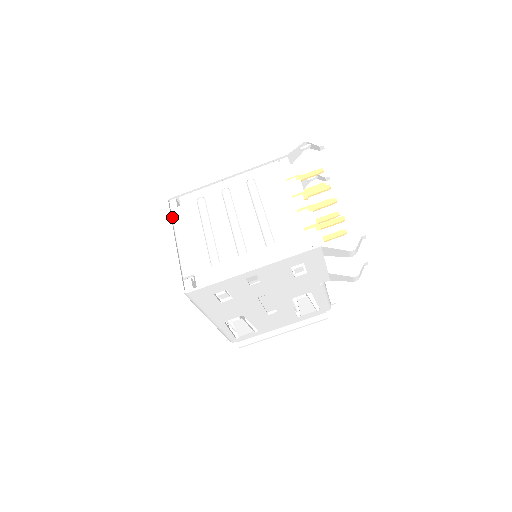
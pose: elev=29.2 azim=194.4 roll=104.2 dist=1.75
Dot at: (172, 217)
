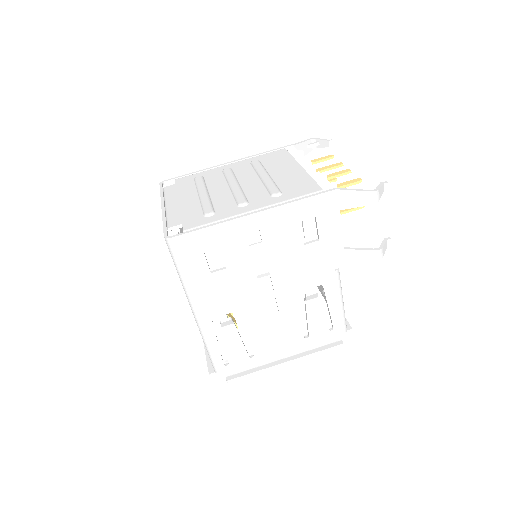
Dot at: (164, 192)
